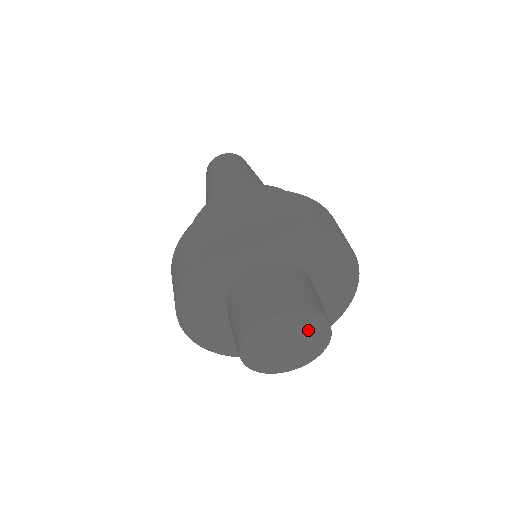
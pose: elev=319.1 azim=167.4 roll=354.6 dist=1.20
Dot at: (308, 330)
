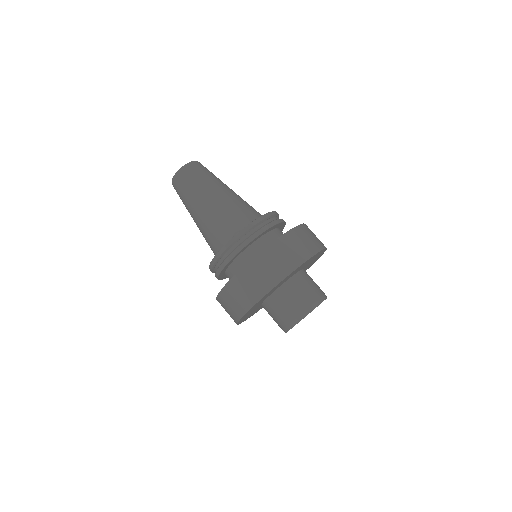
Dot at: occluded
